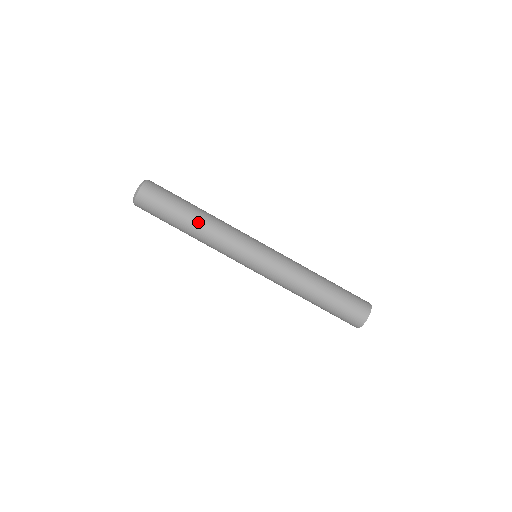
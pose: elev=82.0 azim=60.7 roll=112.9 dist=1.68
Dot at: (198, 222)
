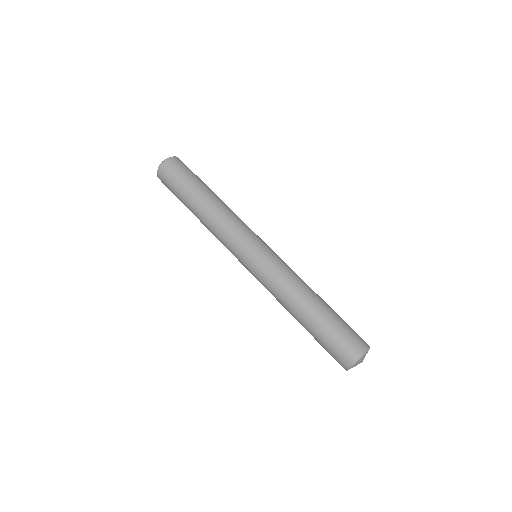
Dot at: (207, 203)
